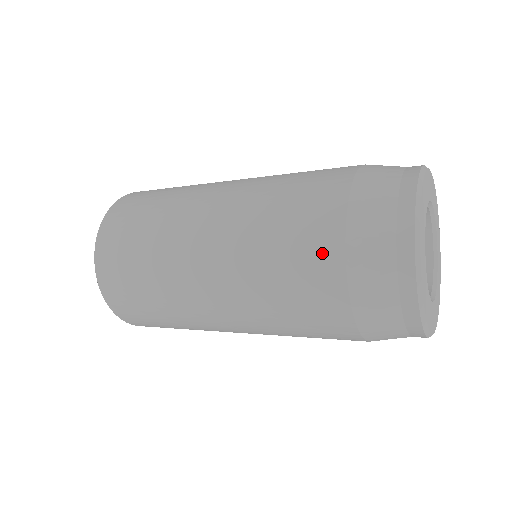
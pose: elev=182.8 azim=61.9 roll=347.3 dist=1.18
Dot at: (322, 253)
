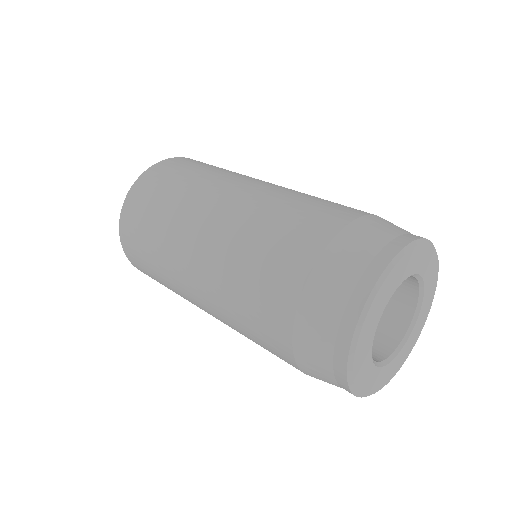
Dot at: (275, 322)
